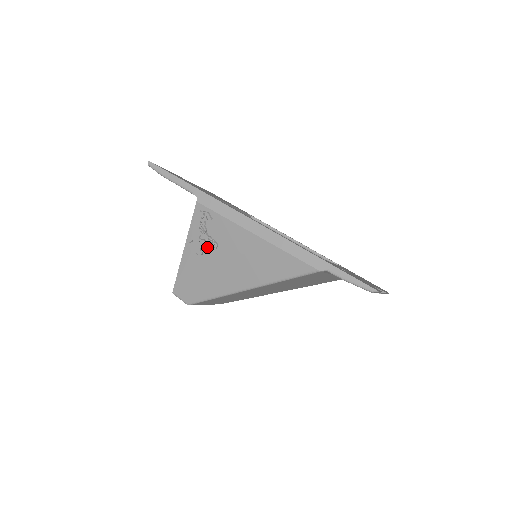
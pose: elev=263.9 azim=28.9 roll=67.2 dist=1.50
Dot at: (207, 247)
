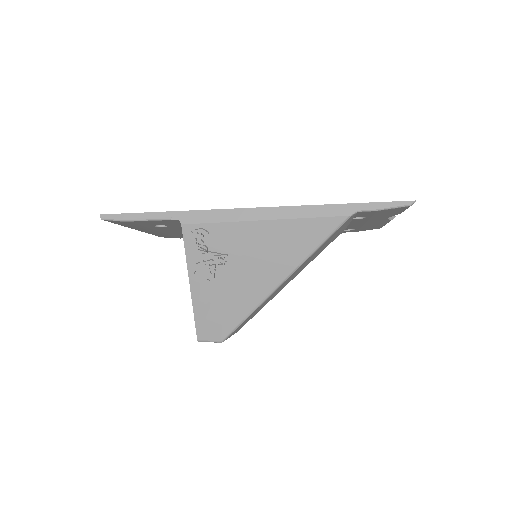
Dot at: (218, 265)
